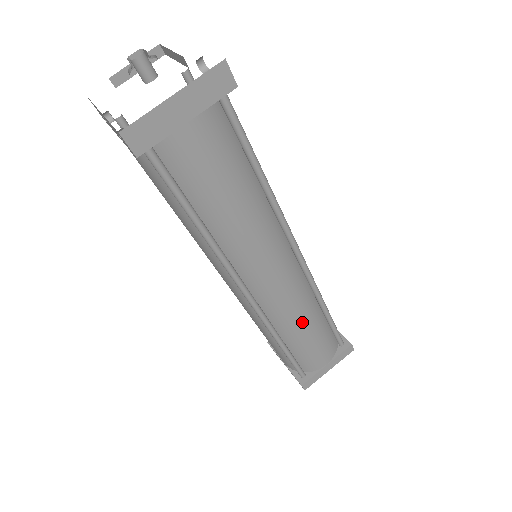
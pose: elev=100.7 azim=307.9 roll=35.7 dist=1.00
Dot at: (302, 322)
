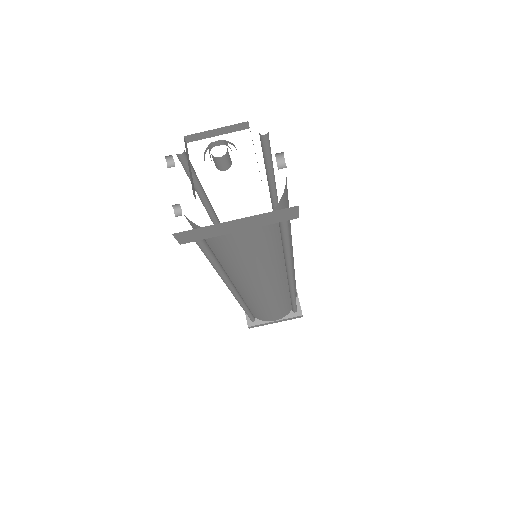
Dot at: (269, 306)
